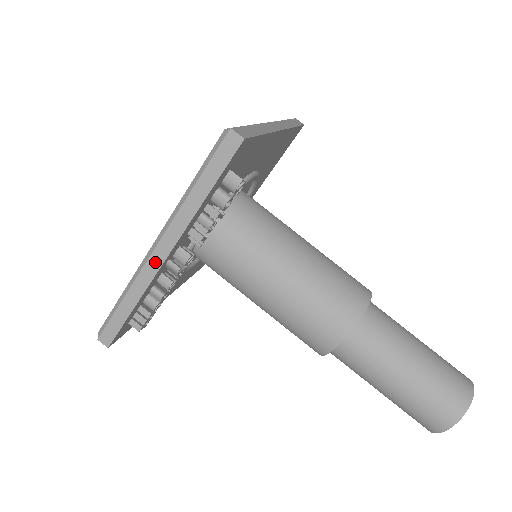
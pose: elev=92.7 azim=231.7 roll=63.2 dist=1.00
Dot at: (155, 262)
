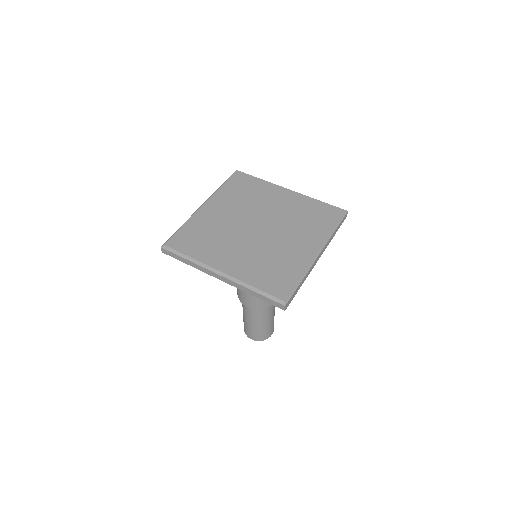
Dot at: (214, 275)
